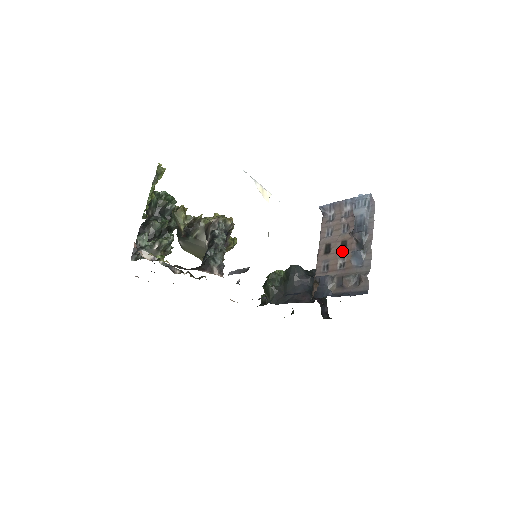
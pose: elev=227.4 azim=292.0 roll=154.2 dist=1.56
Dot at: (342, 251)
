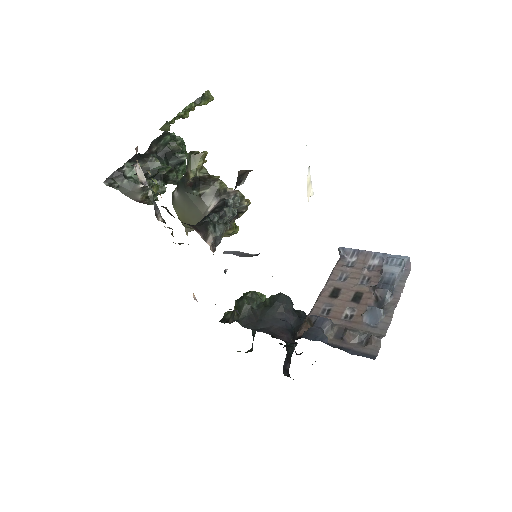
Dot at: (354, 302)
